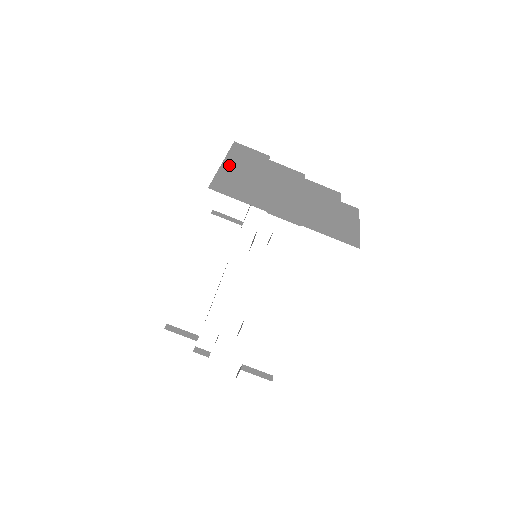
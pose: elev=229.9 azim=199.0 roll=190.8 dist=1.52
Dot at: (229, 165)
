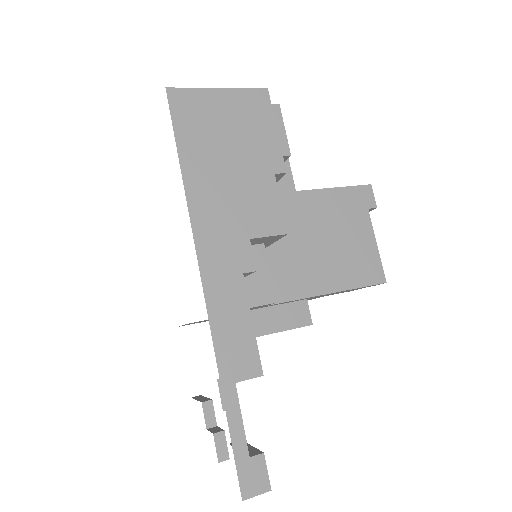
Dot at: occluded
